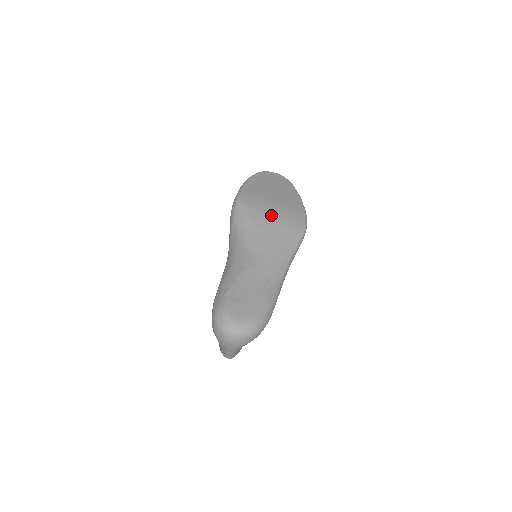
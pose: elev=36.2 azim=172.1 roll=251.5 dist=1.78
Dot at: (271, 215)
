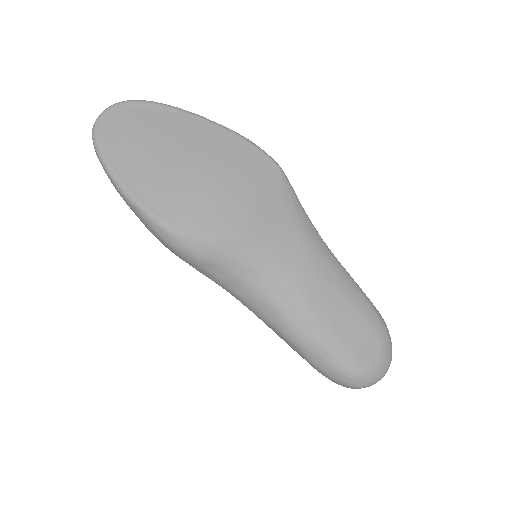
Dot at: (233, 200)
